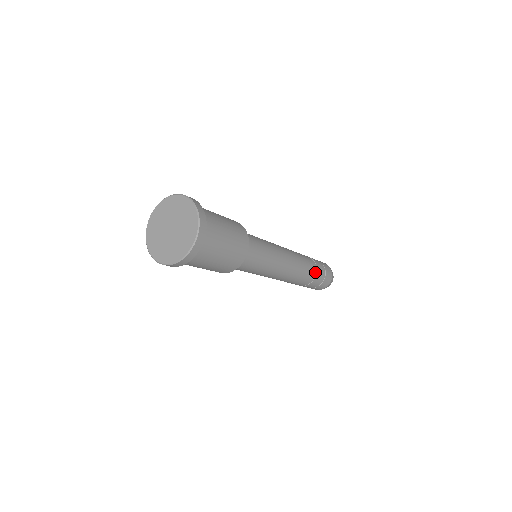
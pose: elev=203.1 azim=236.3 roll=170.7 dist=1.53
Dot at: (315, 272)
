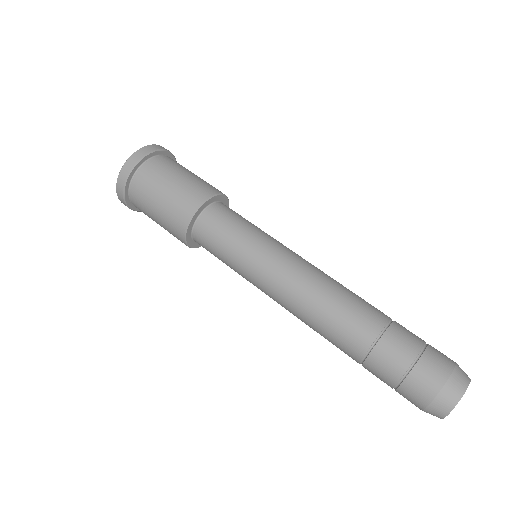
Dot at: (373, 337)
